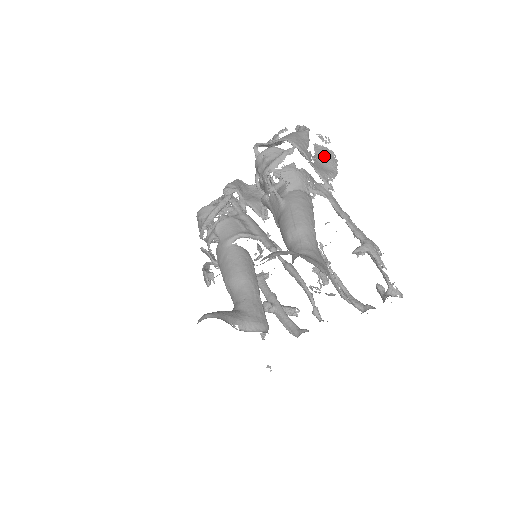
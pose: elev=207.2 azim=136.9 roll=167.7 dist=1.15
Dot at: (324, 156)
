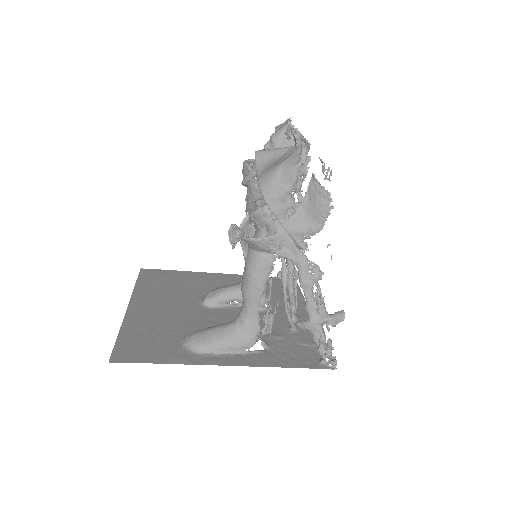
Dot at: (314, 201)
